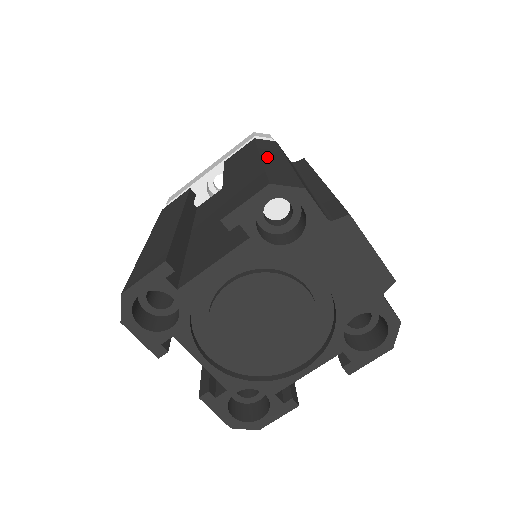
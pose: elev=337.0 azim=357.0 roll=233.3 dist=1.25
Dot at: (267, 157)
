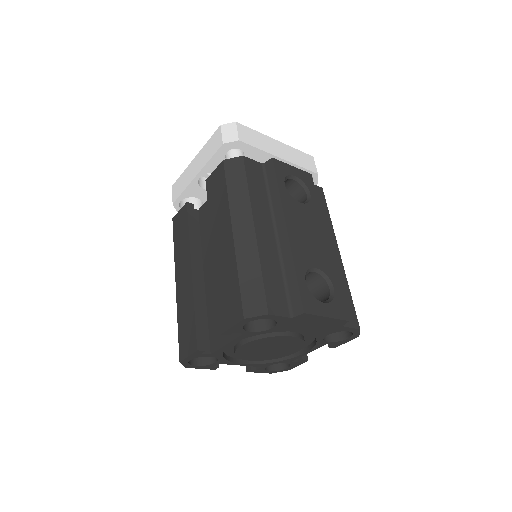
Dot at: (238, 233)
